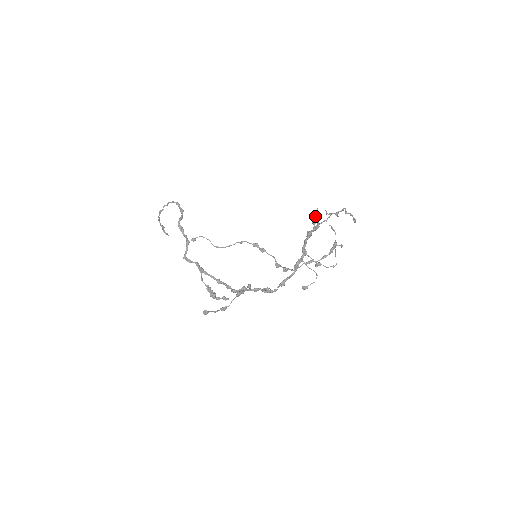
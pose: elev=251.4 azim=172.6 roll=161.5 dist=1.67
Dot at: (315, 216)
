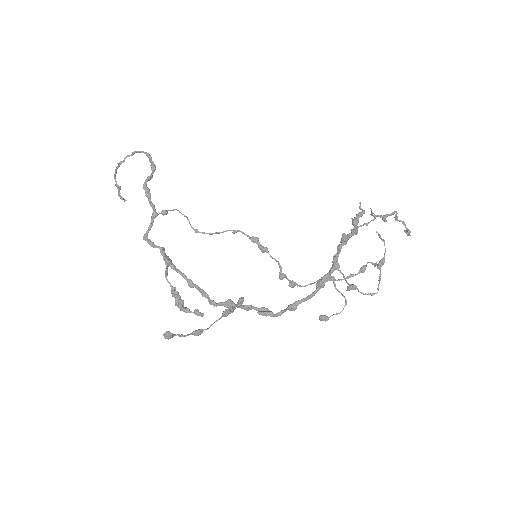
Dot at: (357, 214)
